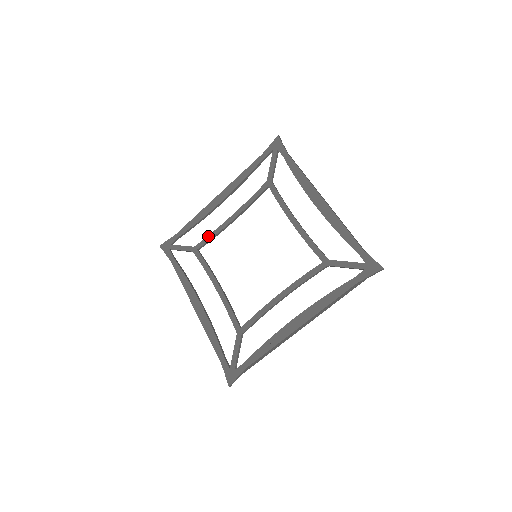
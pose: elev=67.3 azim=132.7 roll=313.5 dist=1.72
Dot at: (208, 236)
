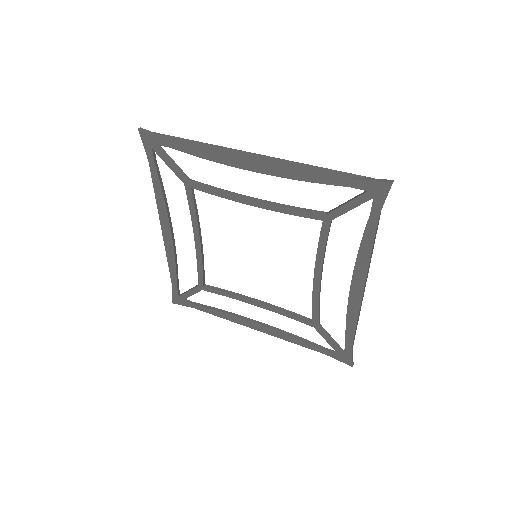
Dot at: (198, 270)
